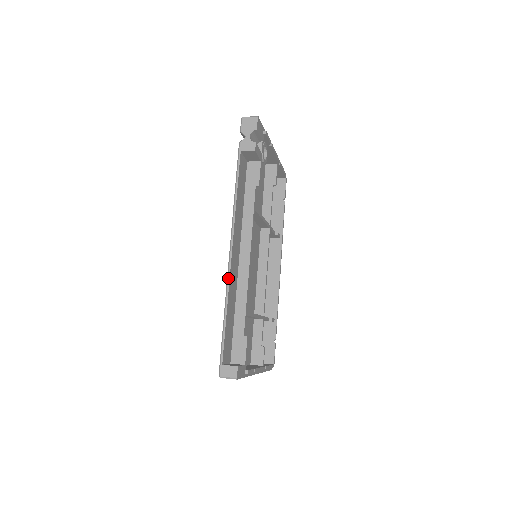
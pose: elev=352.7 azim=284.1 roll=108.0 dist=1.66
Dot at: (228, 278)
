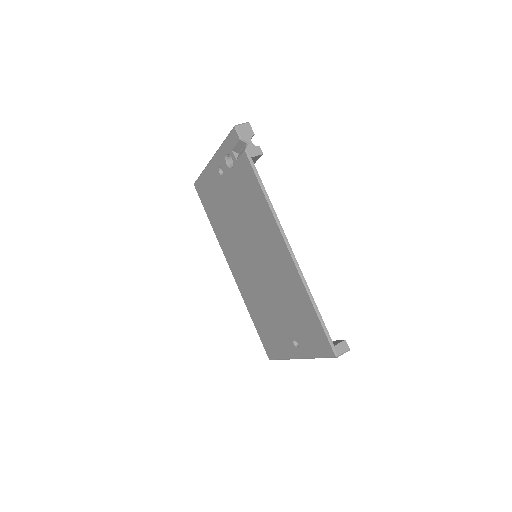
Dot at: (301, 273)
